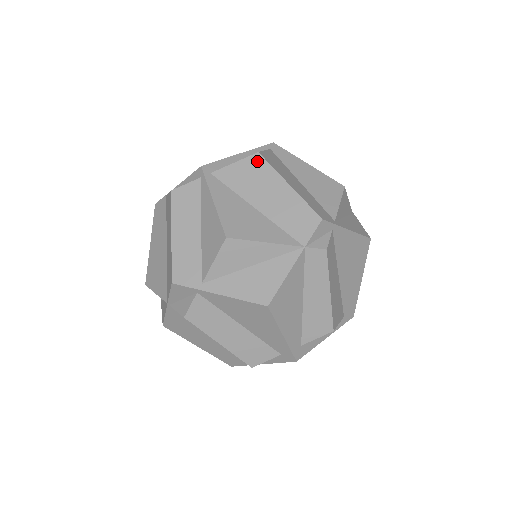
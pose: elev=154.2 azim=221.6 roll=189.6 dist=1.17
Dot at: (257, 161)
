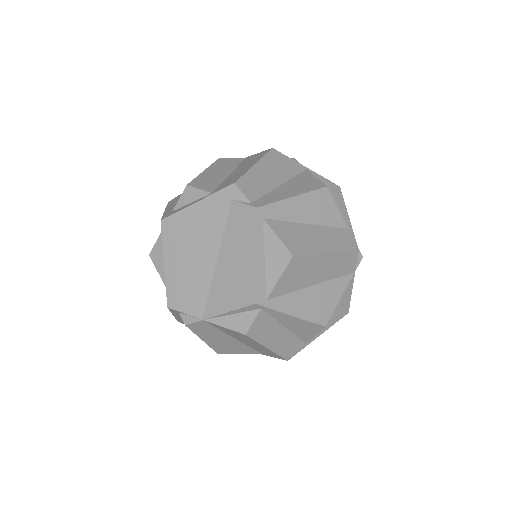
Dot at: (296, 262)
